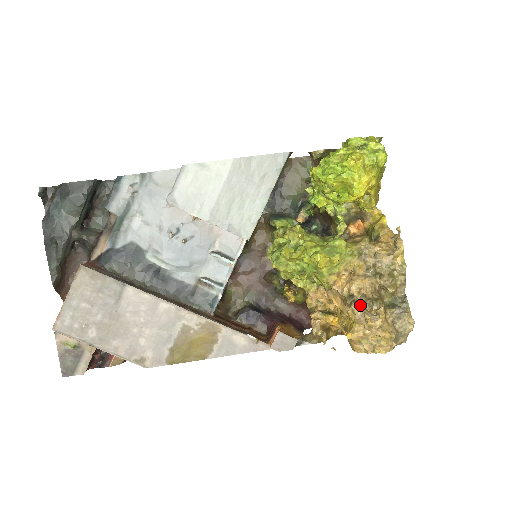
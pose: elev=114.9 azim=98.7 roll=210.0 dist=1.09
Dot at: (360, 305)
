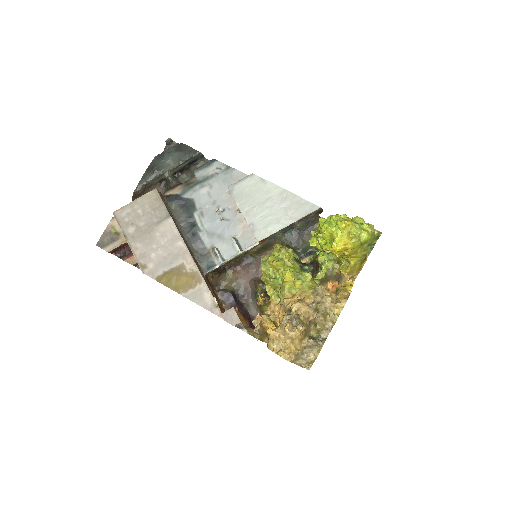
Dot at: (291, 318)
